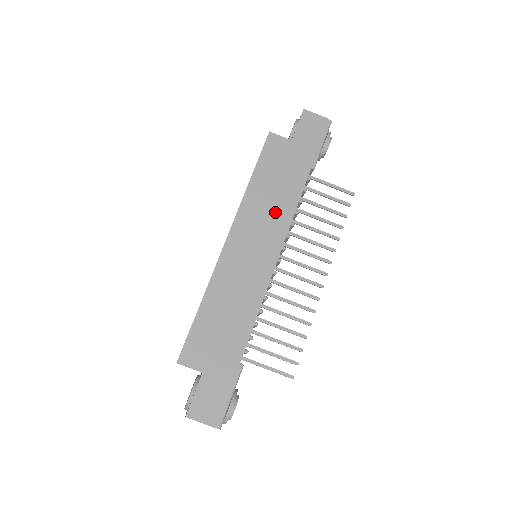
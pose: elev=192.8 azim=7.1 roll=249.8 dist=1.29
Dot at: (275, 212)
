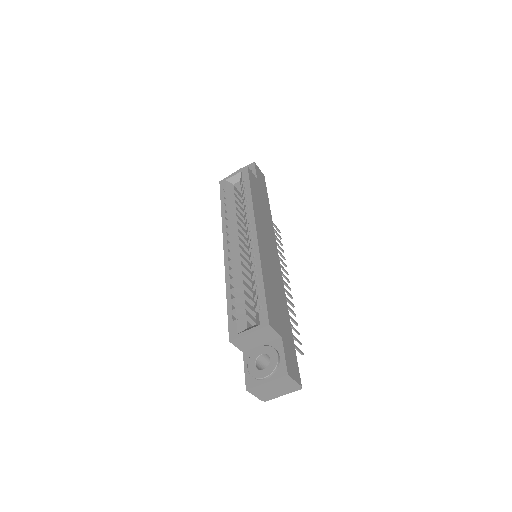
Dot at: (267, 224)
